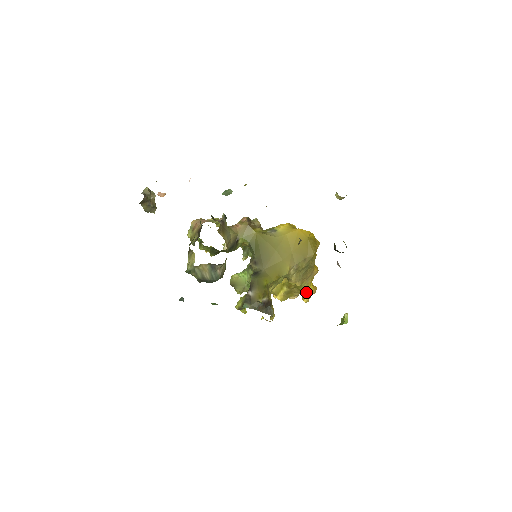
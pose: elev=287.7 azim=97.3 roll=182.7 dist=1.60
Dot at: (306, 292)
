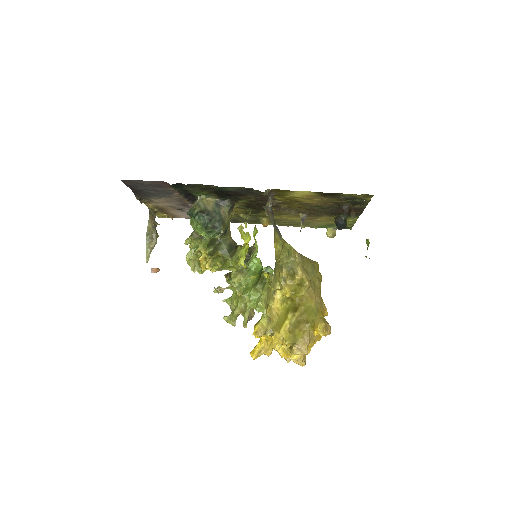
Dot at: (318, 318)
